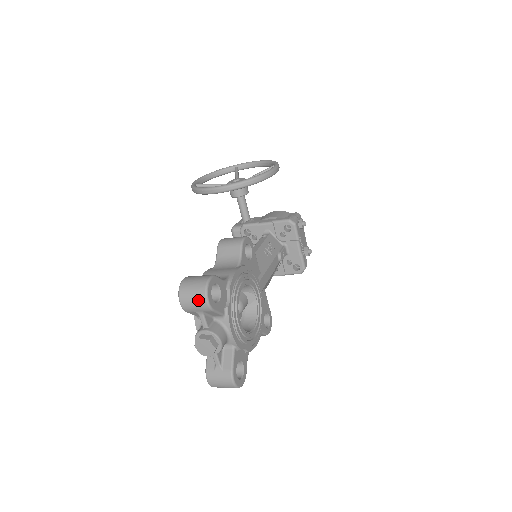
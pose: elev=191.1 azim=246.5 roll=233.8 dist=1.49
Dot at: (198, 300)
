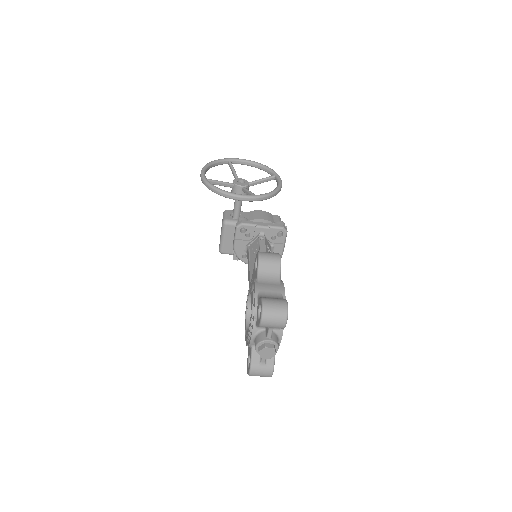
Dot at: (279, 322)
